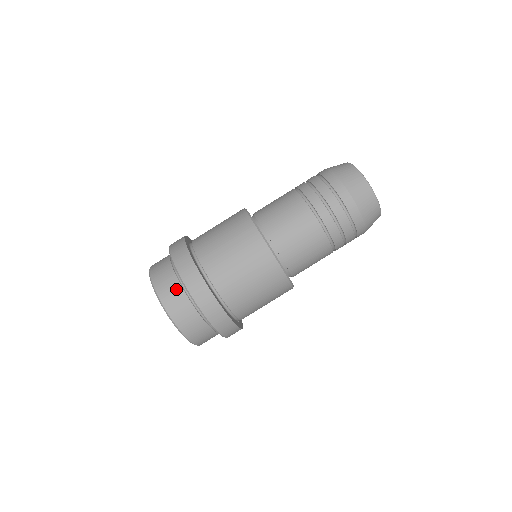
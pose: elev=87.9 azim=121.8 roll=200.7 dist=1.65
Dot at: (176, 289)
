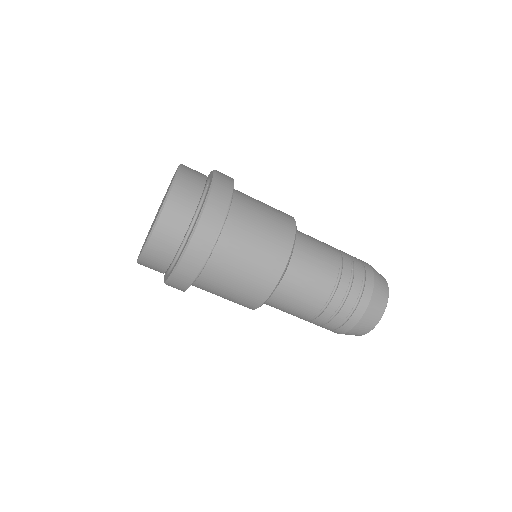
Dot at: (170, 250)
